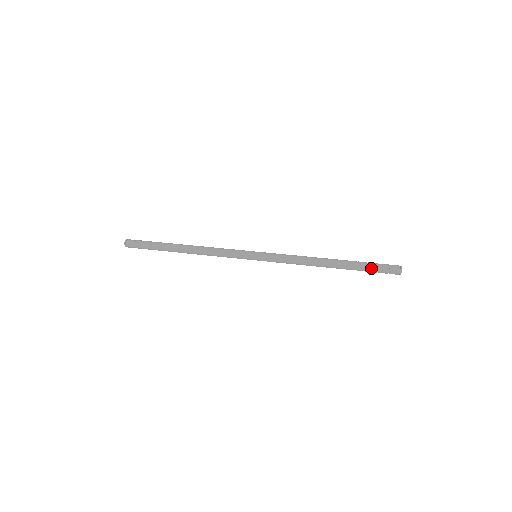
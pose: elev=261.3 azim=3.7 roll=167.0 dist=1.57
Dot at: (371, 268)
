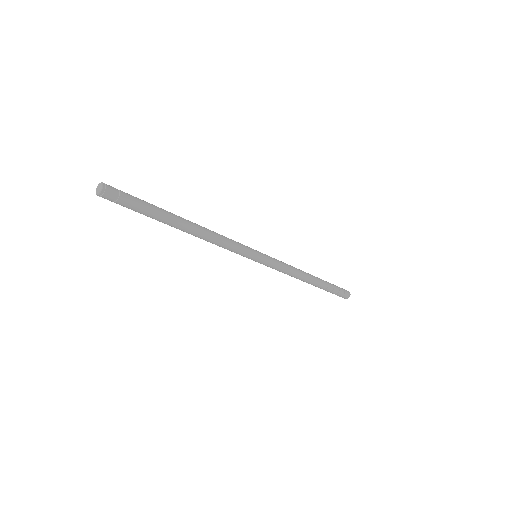
Dot at: (336, 287)
